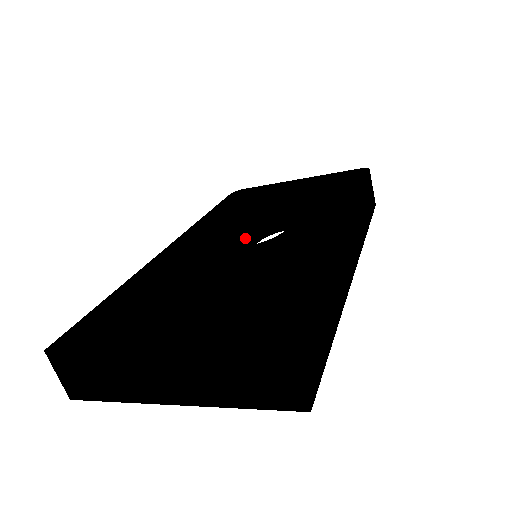
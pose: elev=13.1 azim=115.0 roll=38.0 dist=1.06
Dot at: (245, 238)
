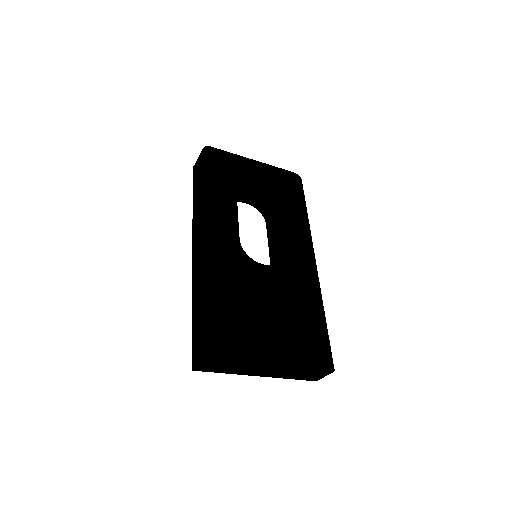
Dot at: occluded
